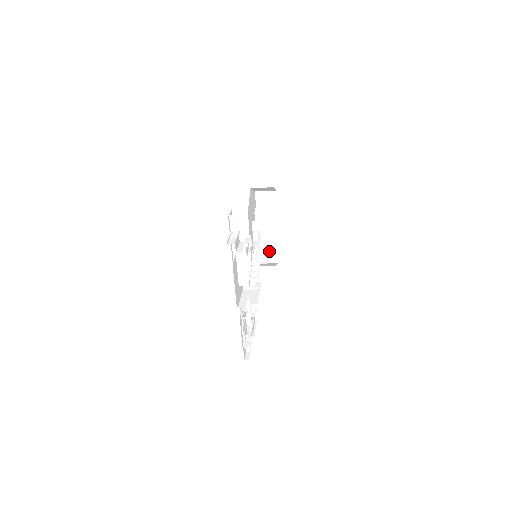
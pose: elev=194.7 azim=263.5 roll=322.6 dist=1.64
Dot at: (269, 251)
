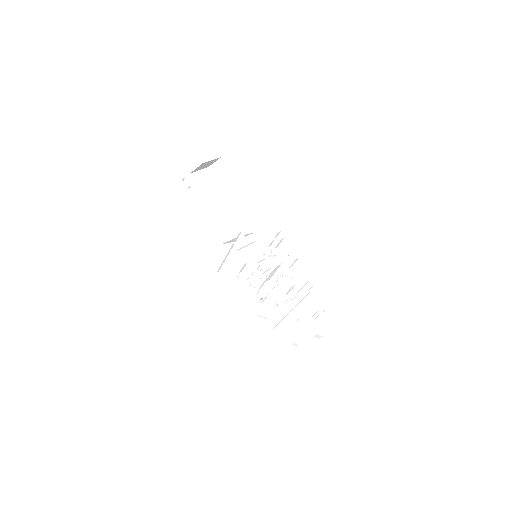
Dot at: (204, 208)
